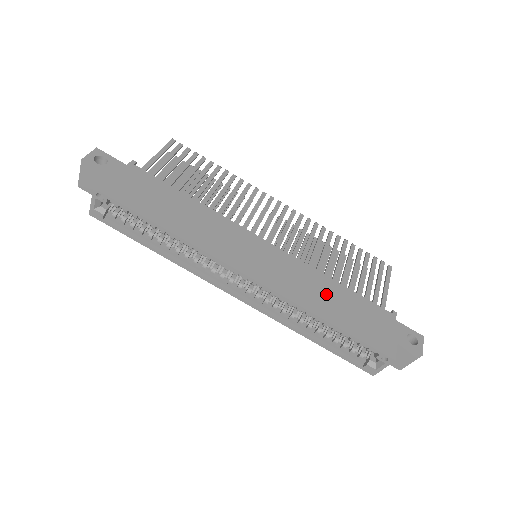
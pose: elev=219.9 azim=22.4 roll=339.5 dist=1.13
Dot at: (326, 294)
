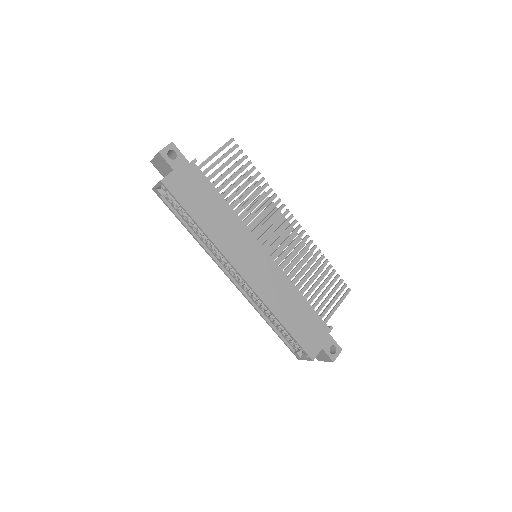
Dot at: (290, 303)
